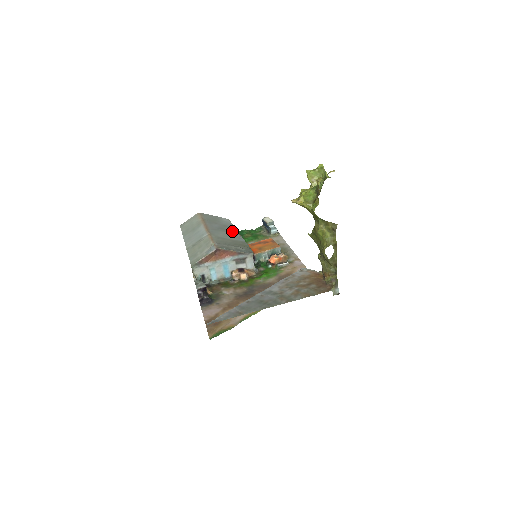
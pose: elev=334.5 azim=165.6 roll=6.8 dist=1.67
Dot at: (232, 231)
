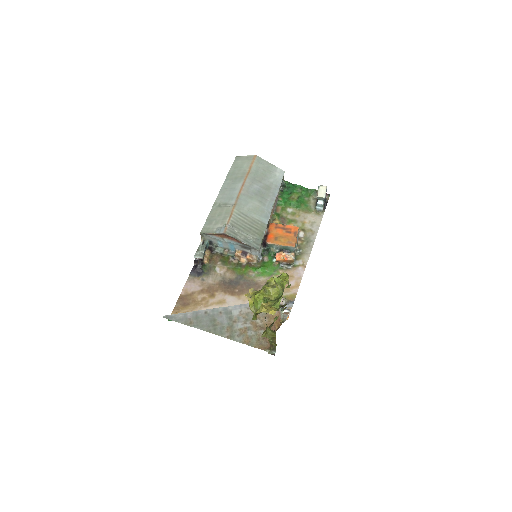
Dot at: (268, 200)
